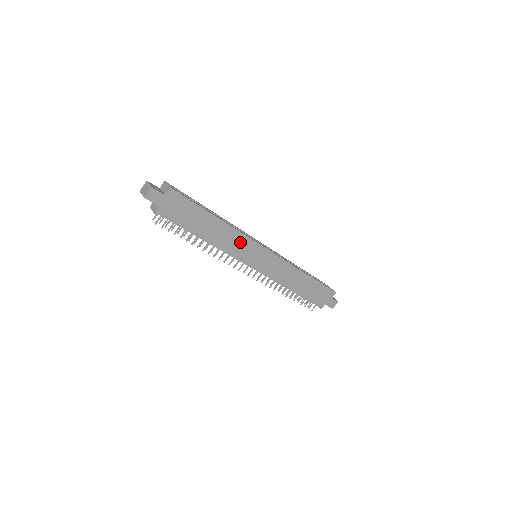
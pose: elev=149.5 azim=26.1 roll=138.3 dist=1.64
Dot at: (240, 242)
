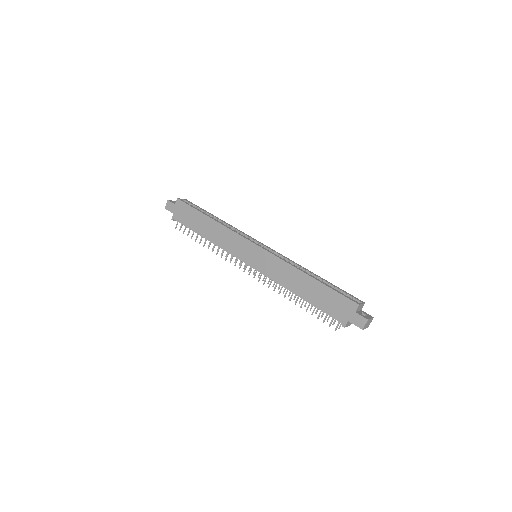
Dot at: (231, 239)
